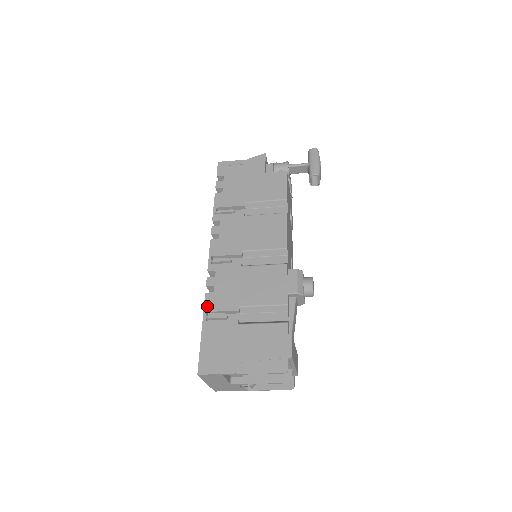
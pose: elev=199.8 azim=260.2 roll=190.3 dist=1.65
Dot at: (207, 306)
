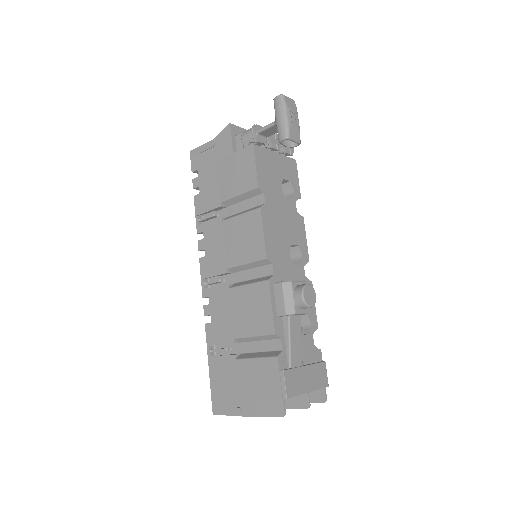
Dot at: (208, 339)
